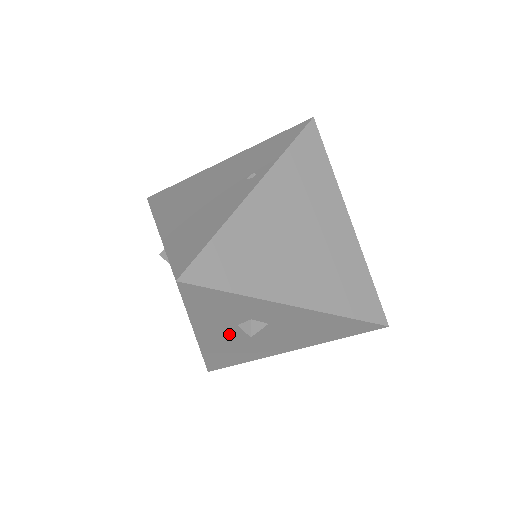
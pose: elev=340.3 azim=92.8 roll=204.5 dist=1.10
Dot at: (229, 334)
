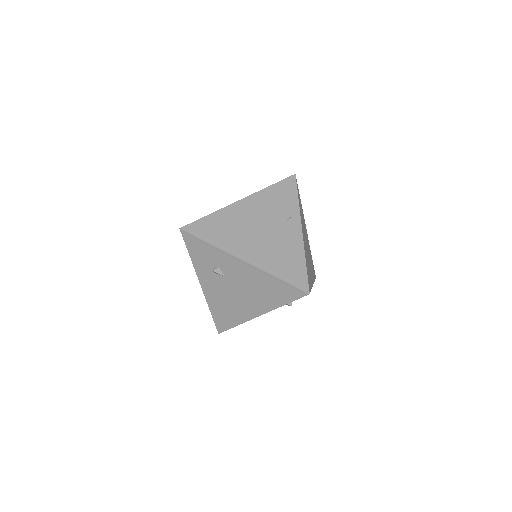
Dot at: occluded
